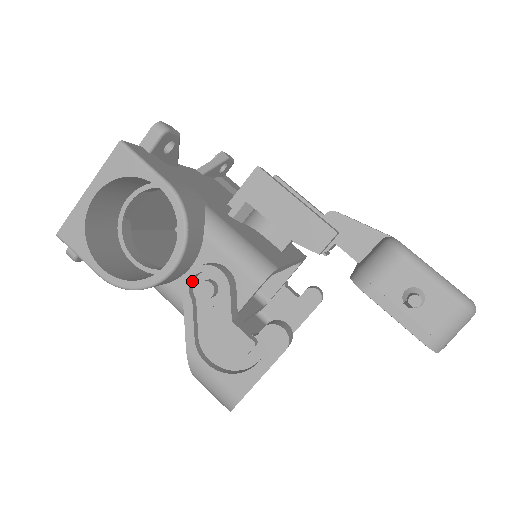
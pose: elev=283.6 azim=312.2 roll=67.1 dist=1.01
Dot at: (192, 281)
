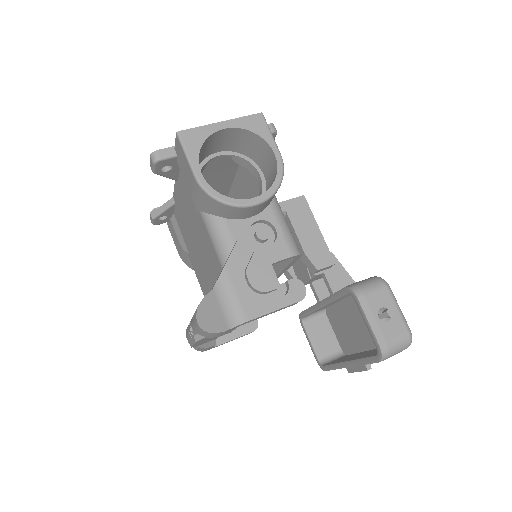
Dot at: (253, 223)
